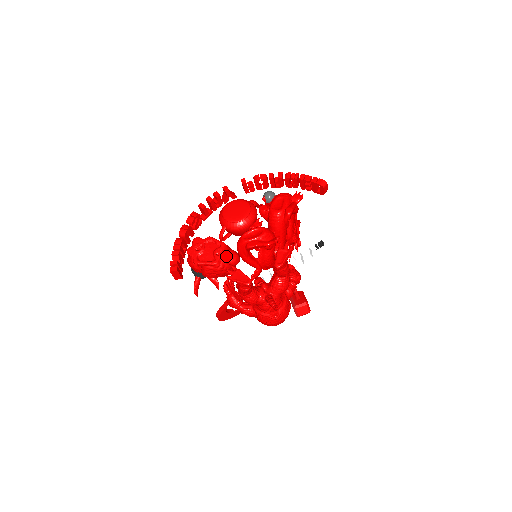
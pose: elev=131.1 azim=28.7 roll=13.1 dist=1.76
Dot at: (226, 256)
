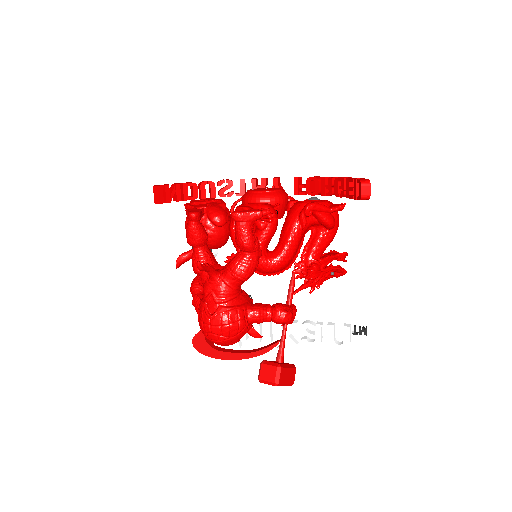
Dot at: (212, 207)
